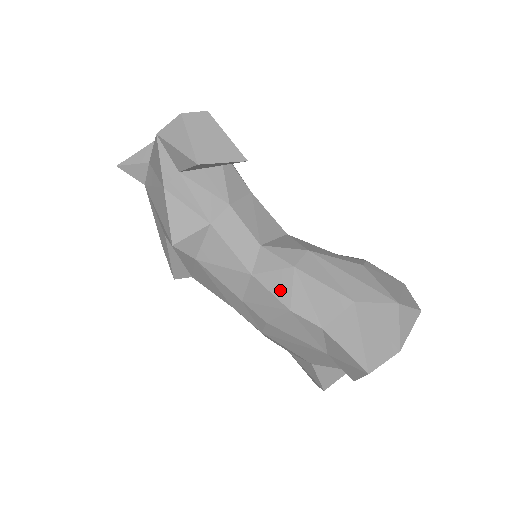
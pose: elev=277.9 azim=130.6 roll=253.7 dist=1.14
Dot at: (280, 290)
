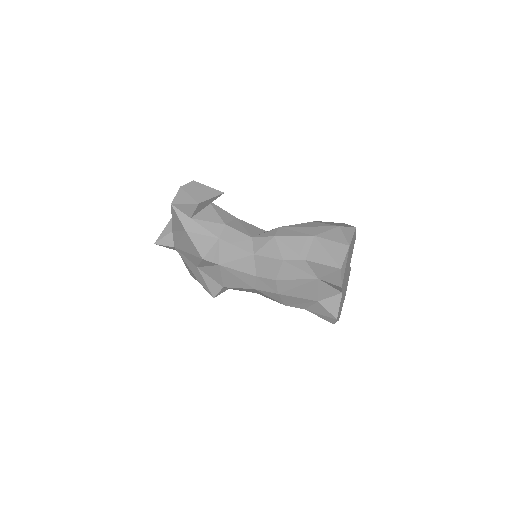
Dot at: (273, 253)
